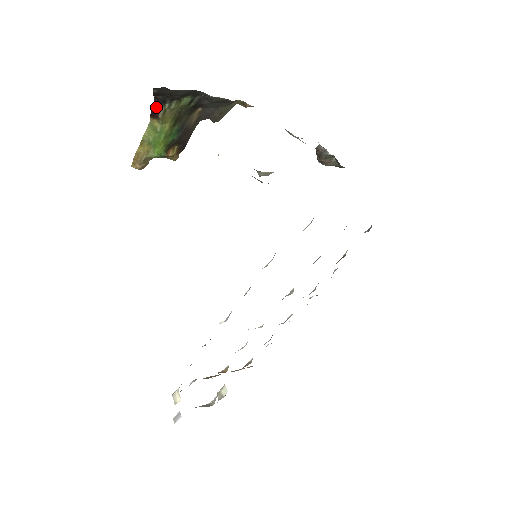
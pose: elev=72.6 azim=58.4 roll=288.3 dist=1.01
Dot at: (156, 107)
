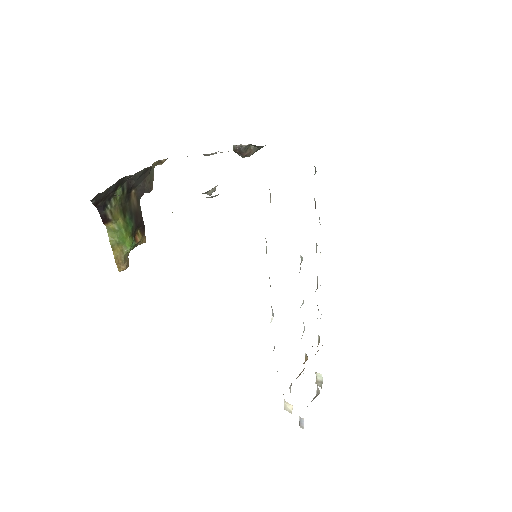
Dot at: (103, 214)
